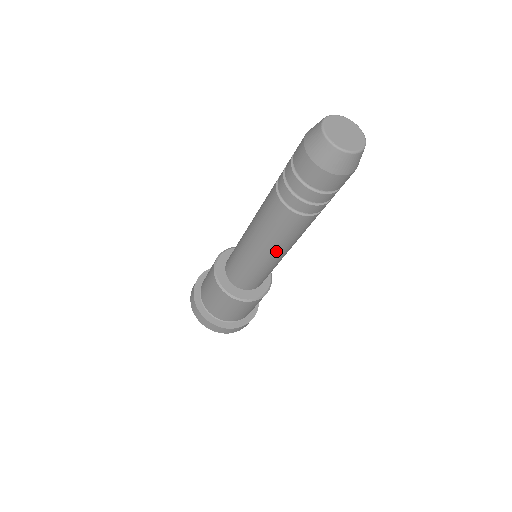
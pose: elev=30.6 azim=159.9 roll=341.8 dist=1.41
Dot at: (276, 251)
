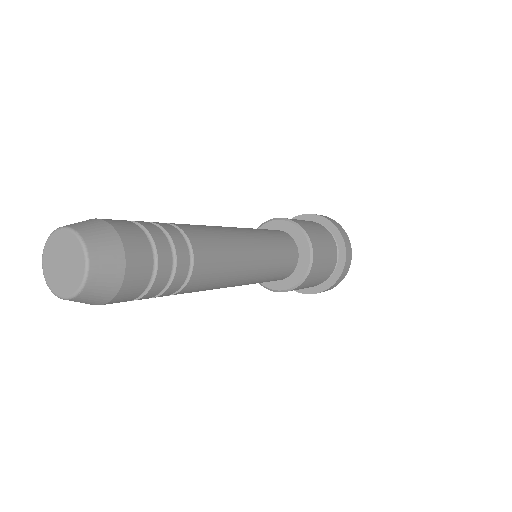
Dot at: occluded
